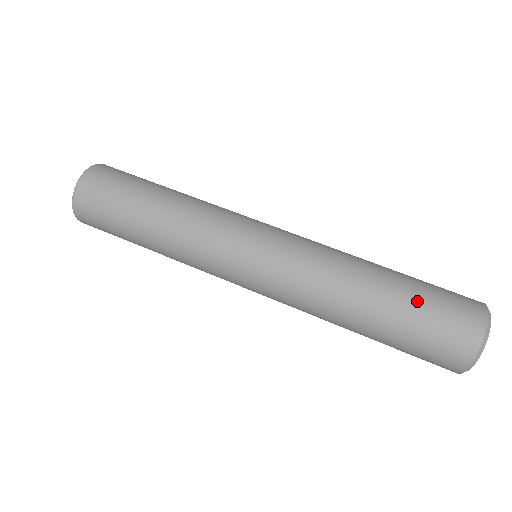
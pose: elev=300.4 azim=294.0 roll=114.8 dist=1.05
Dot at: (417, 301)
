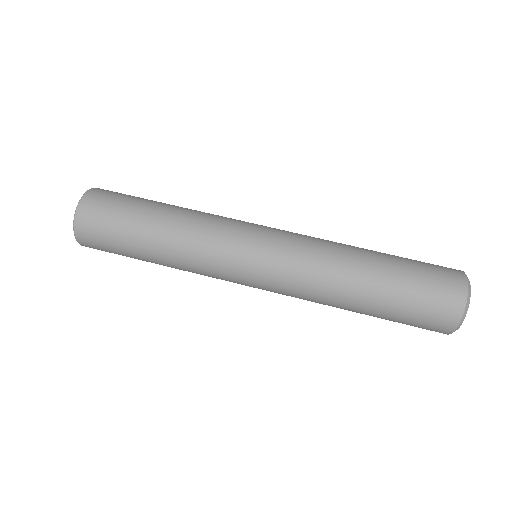
Dot at: (407, 275)
